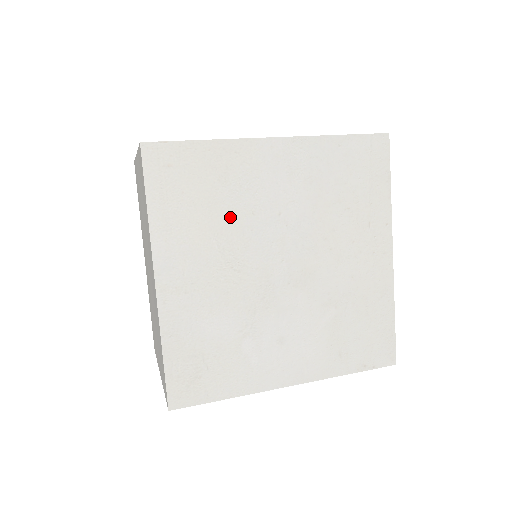
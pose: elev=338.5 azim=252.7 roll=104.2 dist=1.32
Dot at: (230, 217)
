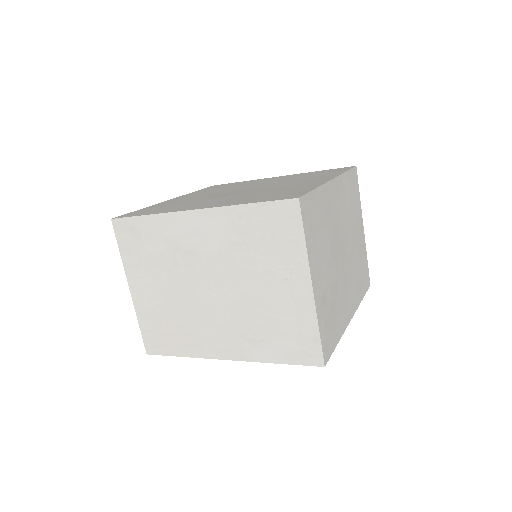
Dot at: occluded
